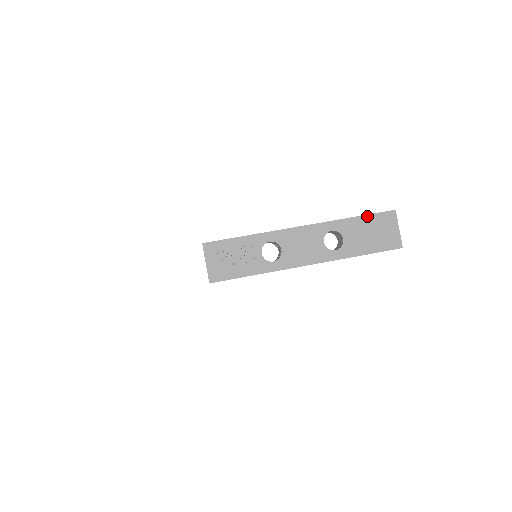
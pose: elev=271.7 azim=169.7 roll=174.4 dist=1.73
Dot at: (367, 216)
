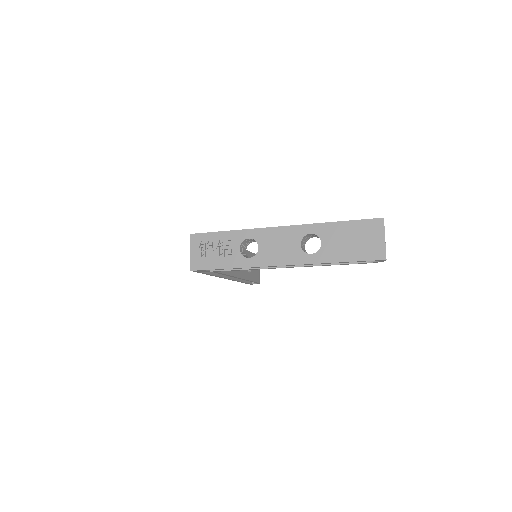
Dot at: (350, 222)
